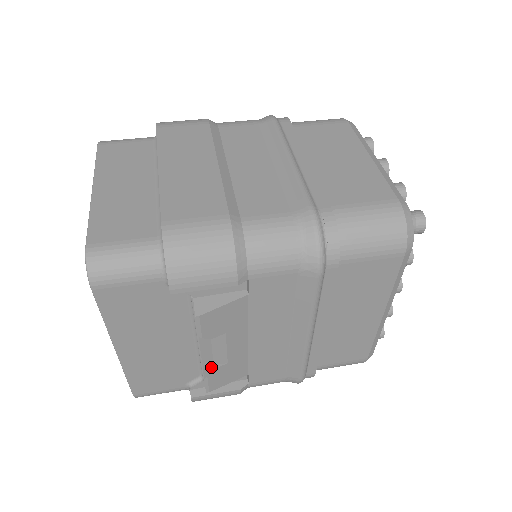
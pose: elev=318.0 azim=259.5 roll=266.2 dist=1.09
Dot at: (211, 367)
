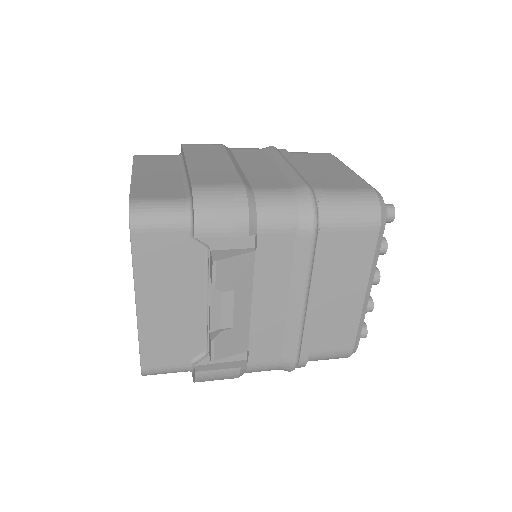
Dot at: (218, 331)
